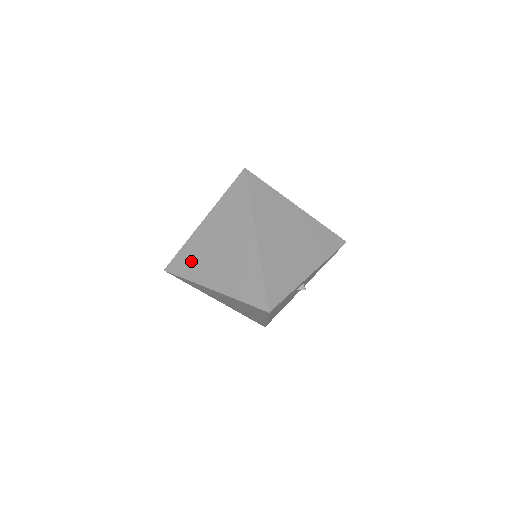
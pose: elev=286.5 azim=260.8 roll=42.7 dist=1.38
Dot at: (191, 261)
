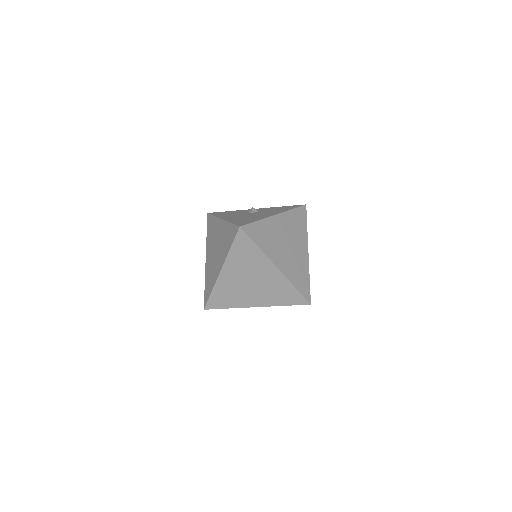
Dot at: (211, 231)
